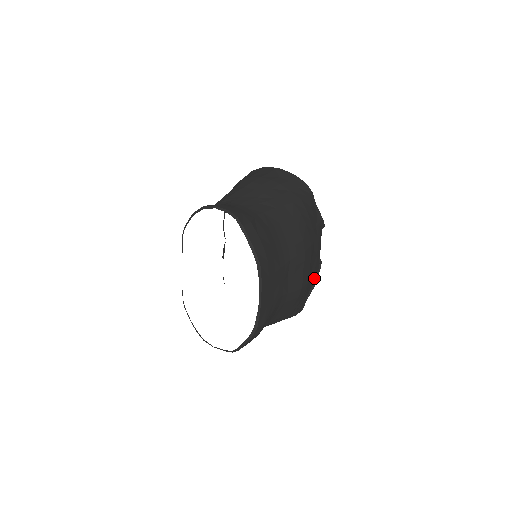
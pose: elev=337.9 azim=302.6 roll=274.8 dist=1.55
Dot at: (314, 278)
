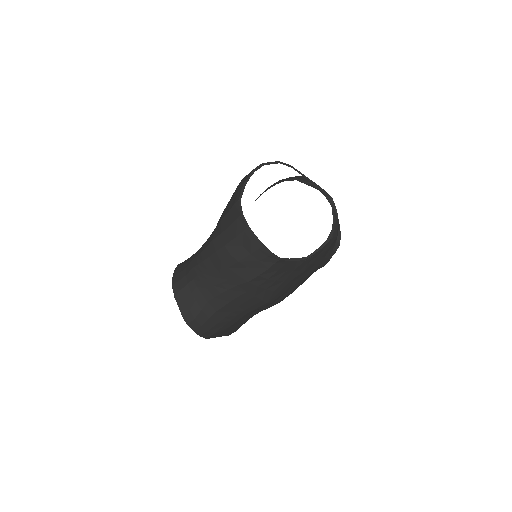
Dot at: occluded
